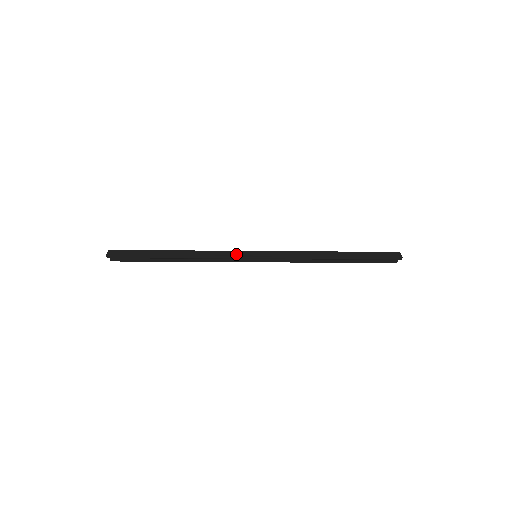
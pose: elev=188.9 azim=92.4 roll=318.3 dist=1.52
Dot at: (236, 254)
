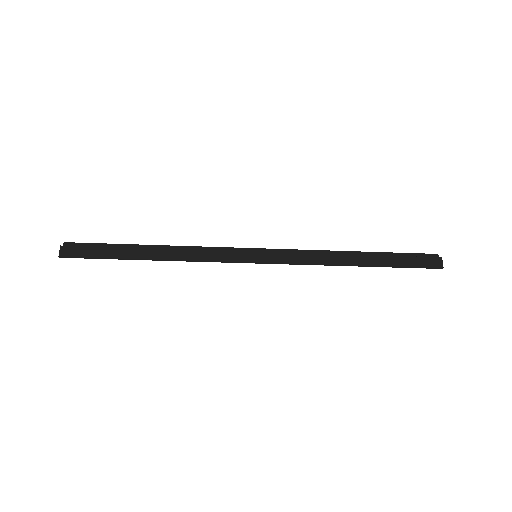
Dot at: (230, 257)
